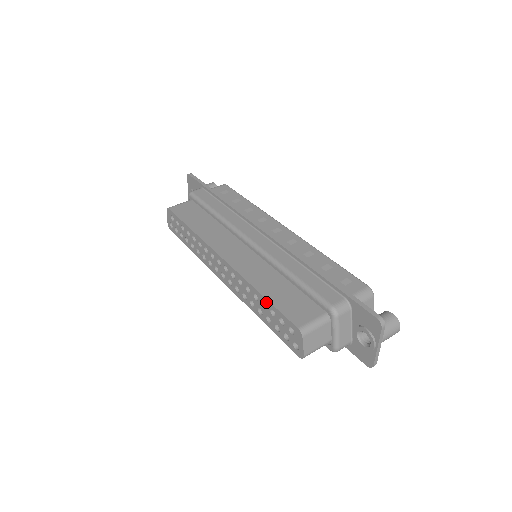
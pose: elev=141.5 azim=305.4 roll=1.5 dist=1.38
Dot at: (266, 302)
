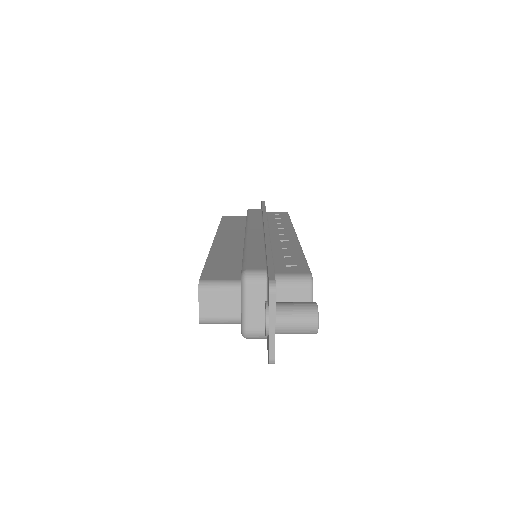
Dot at: occluded
